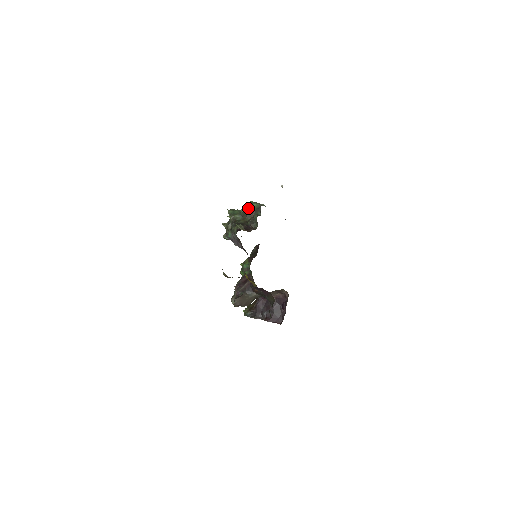
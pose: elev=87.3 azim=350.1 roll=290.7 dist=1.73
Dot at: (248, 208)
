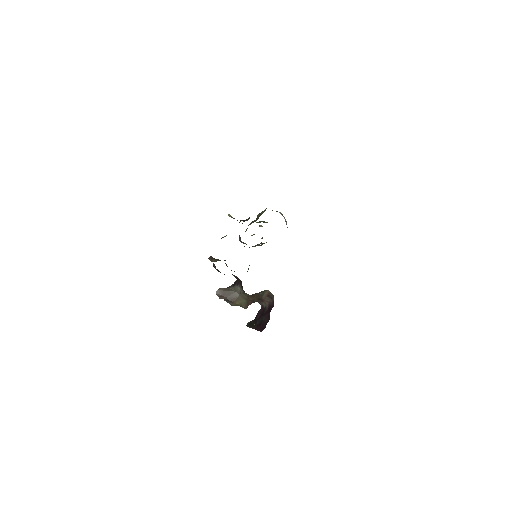
Dot at: (261, 212)
